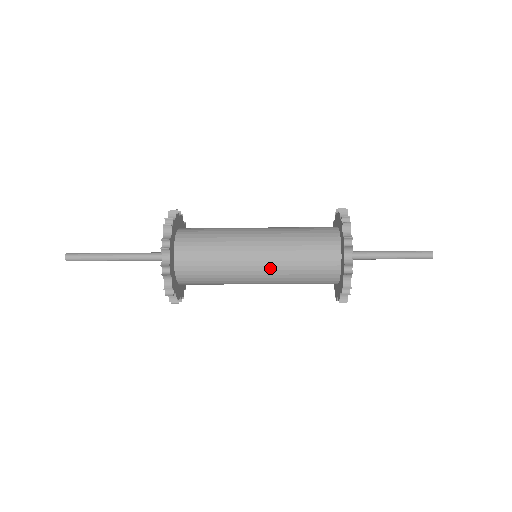
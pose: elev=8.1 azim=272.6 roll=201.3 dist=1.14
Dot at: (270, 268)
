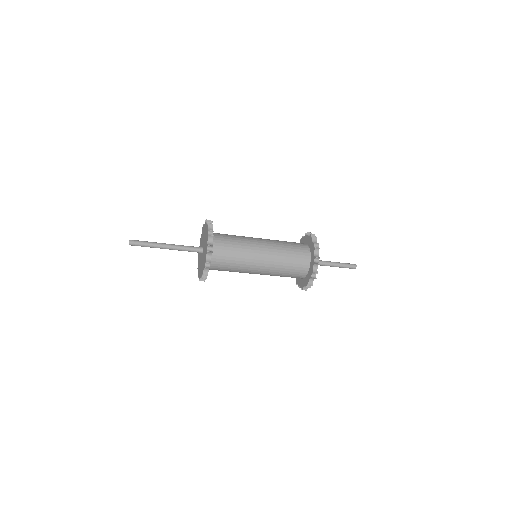
Dot at: (265, 273)
